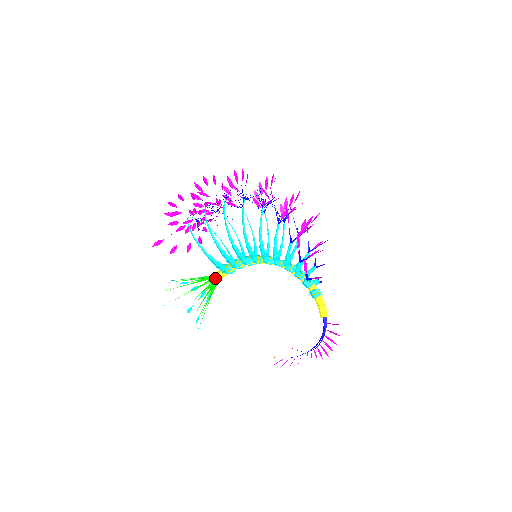
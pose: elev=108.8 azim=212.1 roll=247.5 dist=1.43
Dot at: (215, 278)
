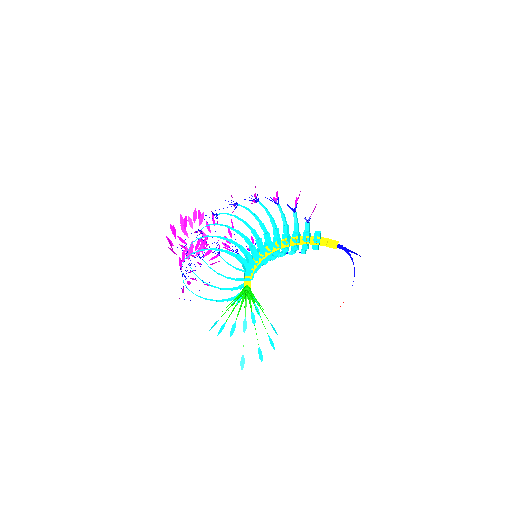
Dot at: (246, 290)
